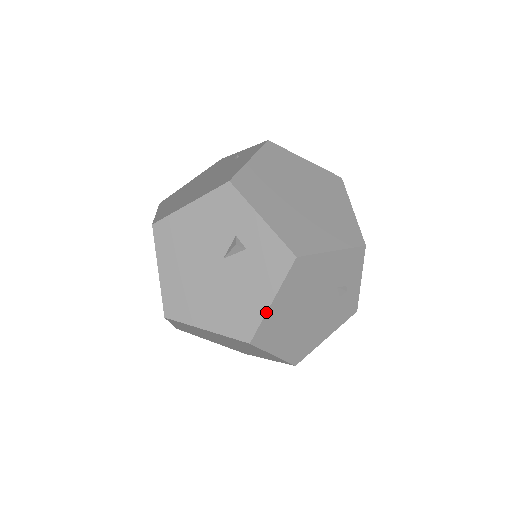
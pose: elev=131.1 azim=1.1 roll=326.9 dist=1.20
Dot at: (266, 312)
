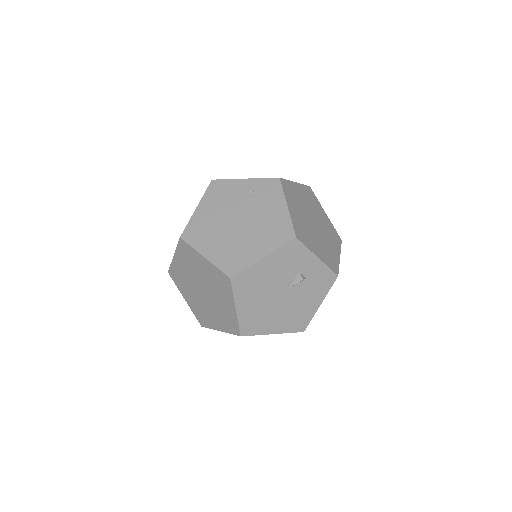
Dot at: (316, 311)
